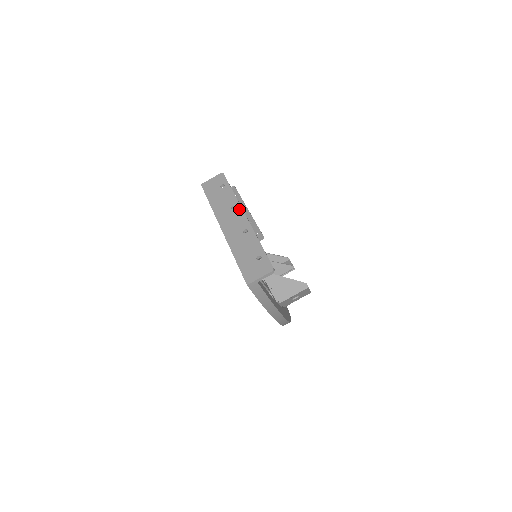
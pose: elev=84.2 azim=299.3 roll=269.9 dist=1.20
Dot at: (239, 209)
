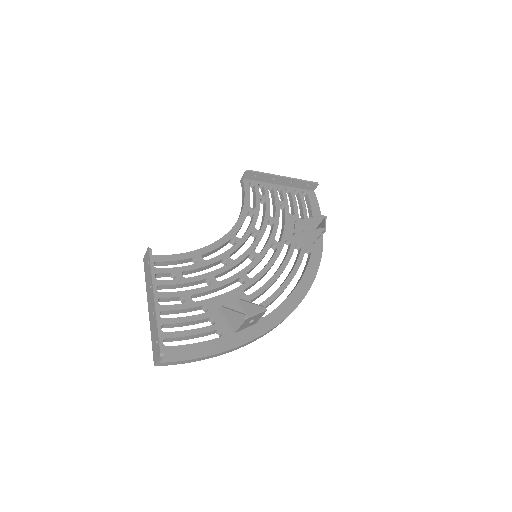
Dot at: (152, 290)
